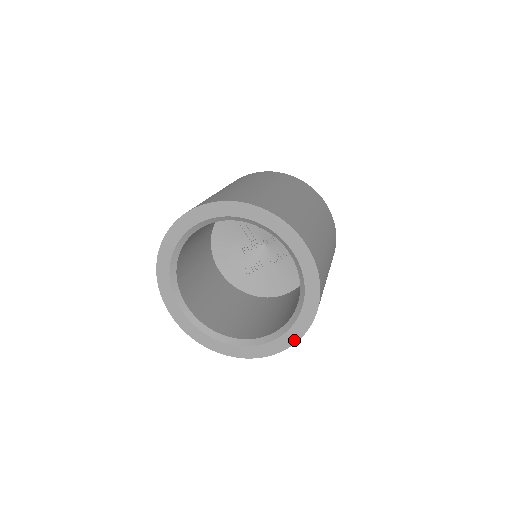
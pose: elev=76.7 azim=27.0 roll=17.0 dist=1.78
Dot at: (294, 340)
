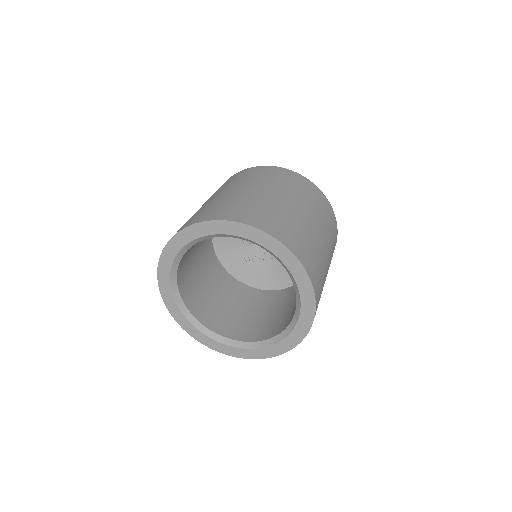
Dot at: (281, 352)
